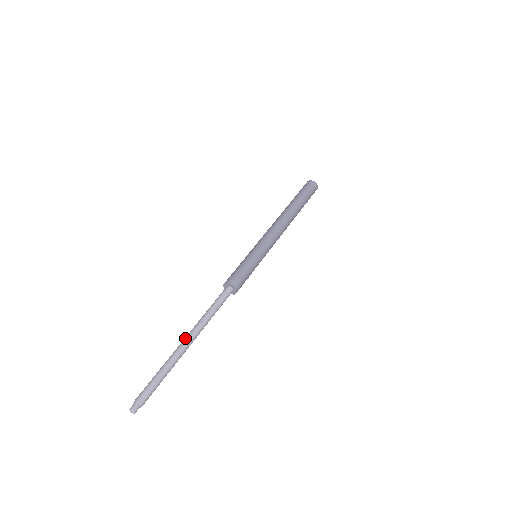
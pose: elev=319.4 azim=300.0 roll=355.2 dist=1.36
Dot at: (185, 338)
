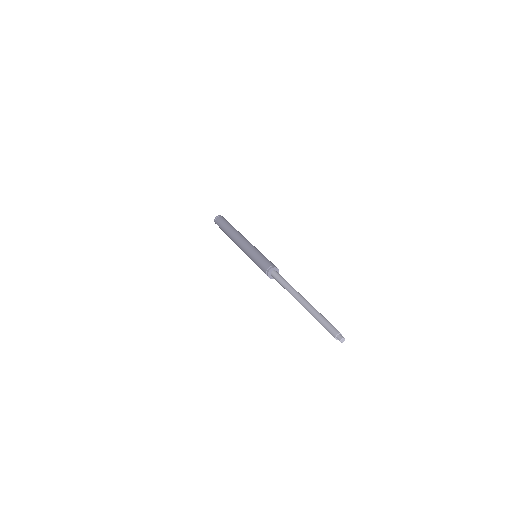
Dot at: (302, 299)
